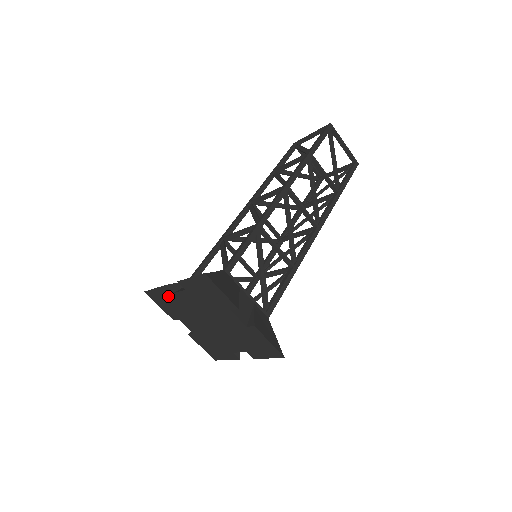
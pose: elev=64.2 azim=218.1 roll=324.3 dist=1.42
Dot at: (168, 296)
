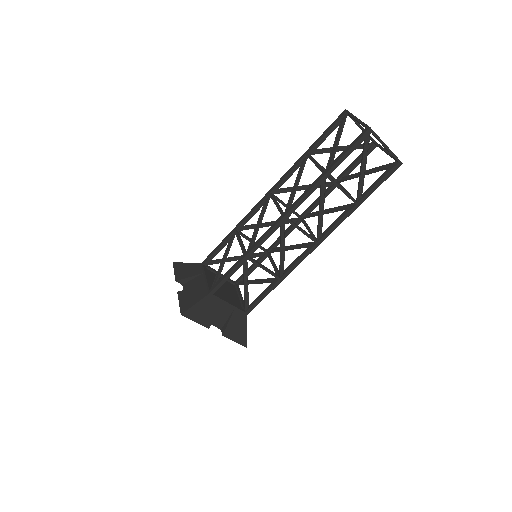
Dot at: occluded
